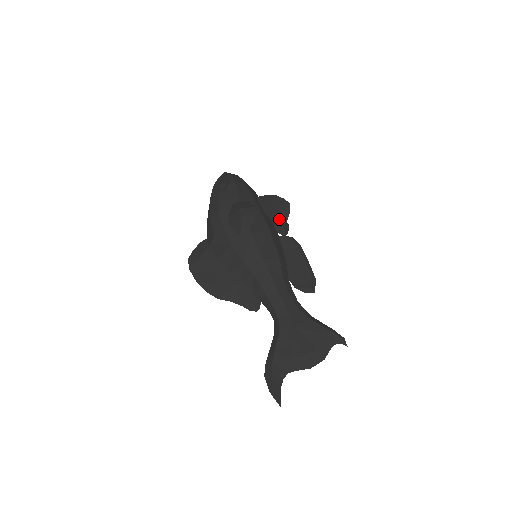
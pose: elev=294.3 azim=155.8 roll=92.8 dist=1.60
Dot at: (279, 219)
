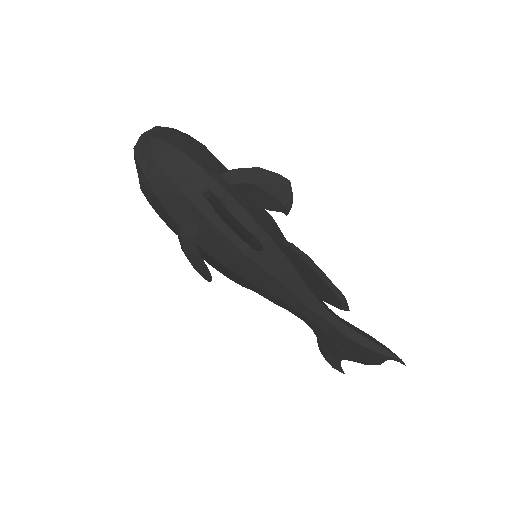
Dot at: occluded
